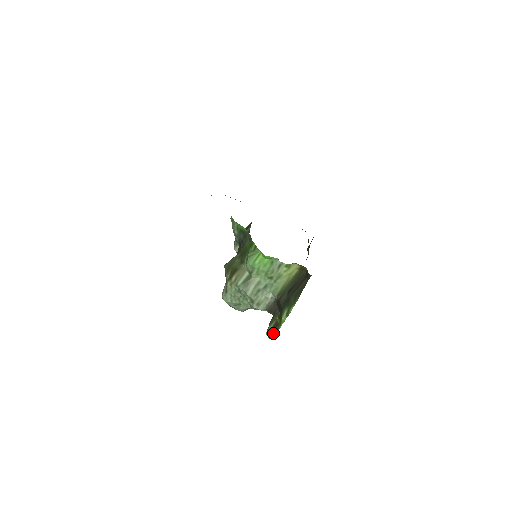
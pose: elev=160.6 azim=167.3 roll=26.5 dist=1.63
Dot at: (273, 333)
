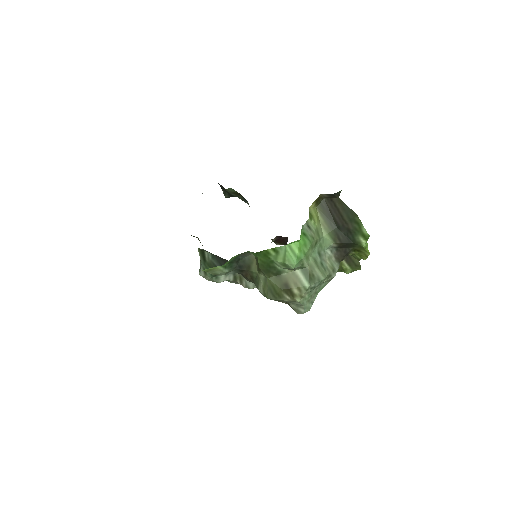
Dot at: (358, 265)
